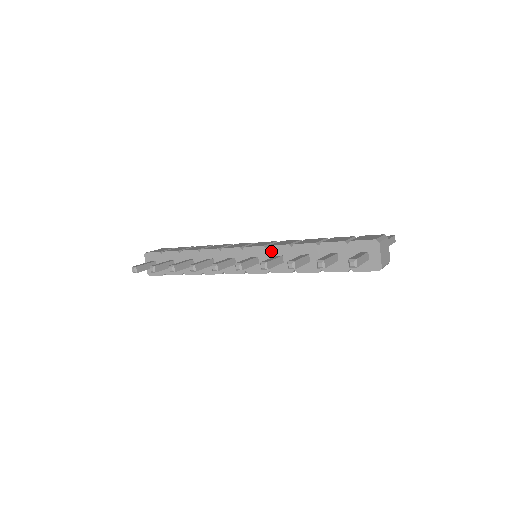
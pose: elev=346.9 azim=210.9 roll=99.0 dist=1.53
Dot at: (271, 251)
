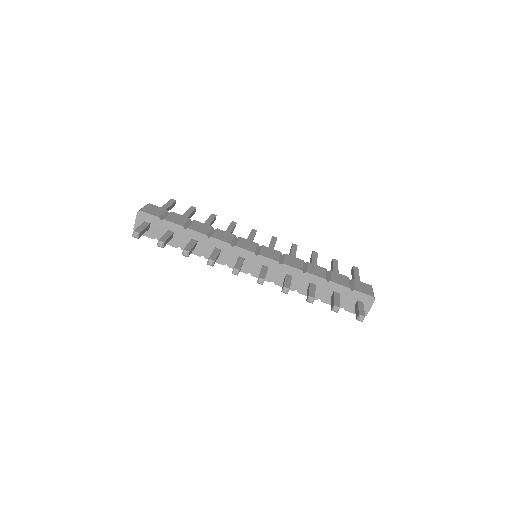
Dot at: (283, 268)
